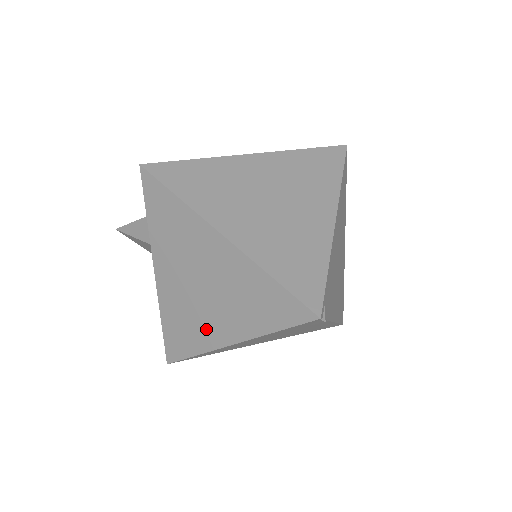
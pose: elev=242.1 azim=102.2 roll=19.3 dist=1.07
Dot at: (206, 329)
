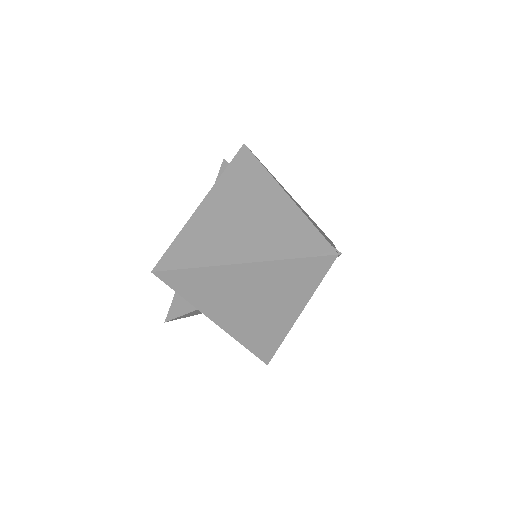
Dot at: (276, 322)
